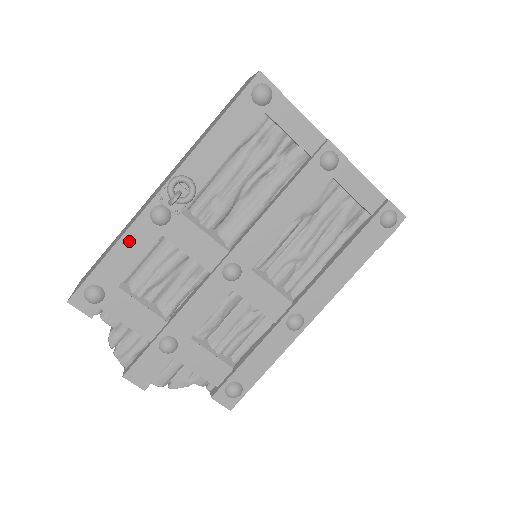
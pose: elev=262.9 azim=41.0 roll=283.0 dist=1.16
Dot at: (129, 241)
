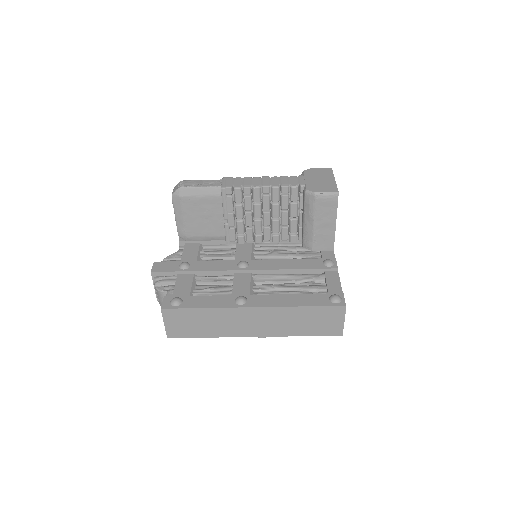
Dot at: occluded
